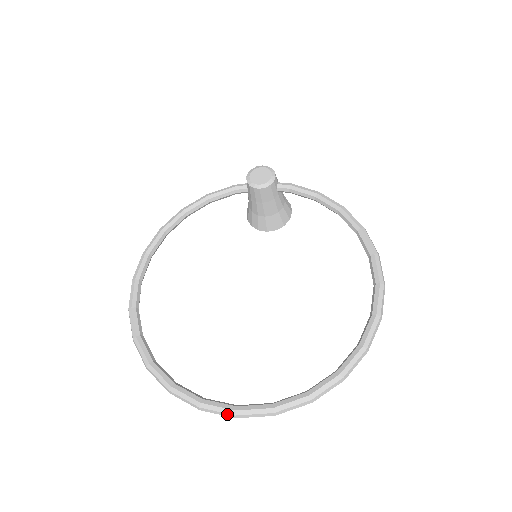
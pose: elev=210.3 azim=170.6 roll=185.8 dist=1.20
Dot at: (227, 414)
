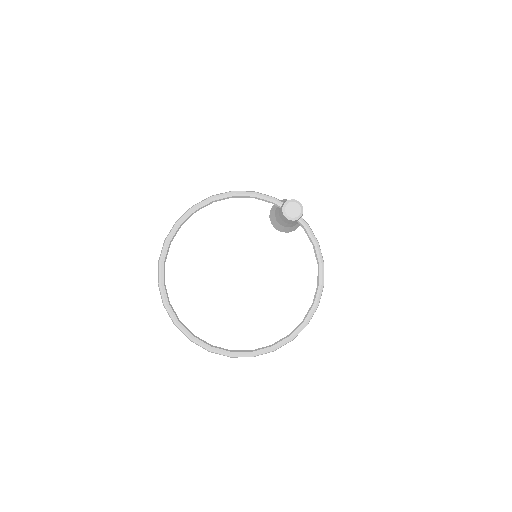
Dot at: (187, 336)
